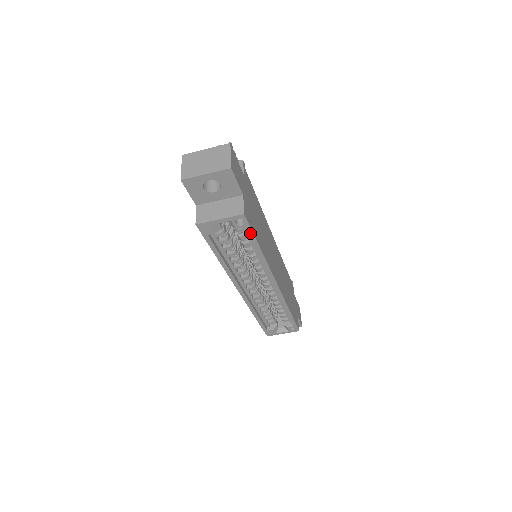
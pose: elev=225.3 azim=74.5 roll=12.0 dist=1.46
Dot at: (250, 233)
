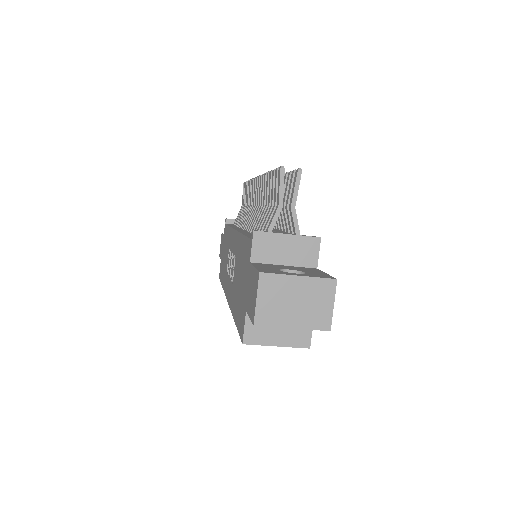
Dot at: occluded
